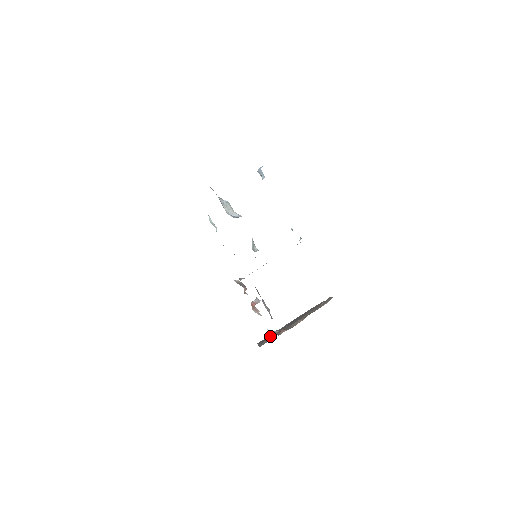
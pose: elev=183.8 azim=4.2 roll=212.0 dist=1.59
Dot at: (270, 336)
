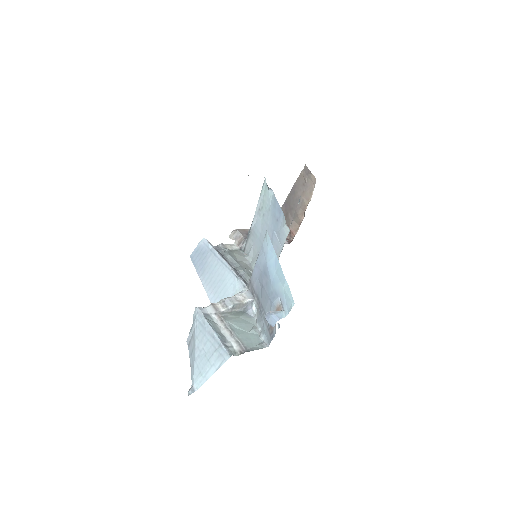
Dot at: occluded
